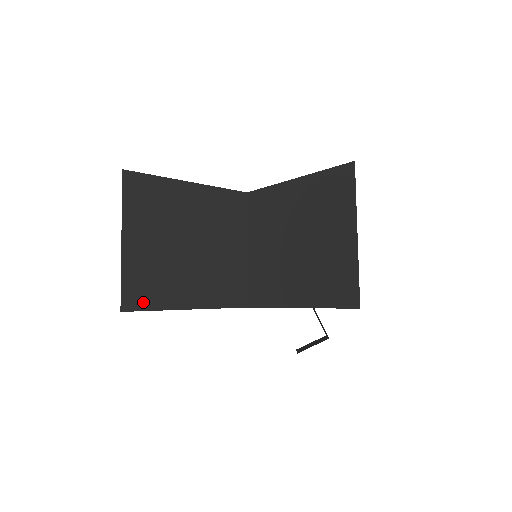
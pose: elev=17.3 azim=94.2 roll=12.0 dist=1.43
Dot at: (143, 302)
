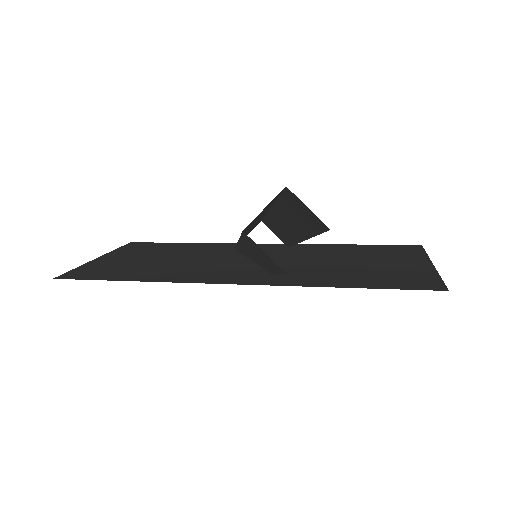
Dot at: (83, 277)
